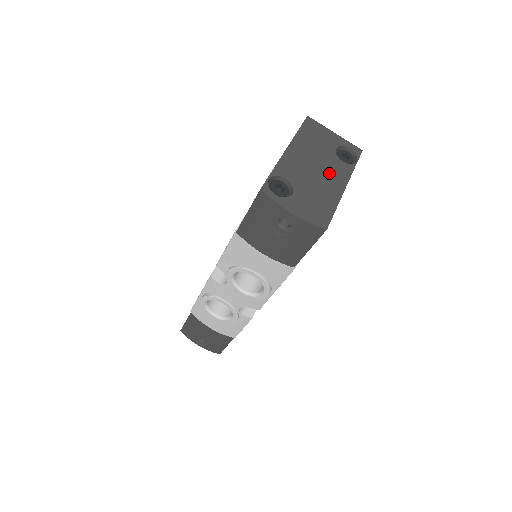
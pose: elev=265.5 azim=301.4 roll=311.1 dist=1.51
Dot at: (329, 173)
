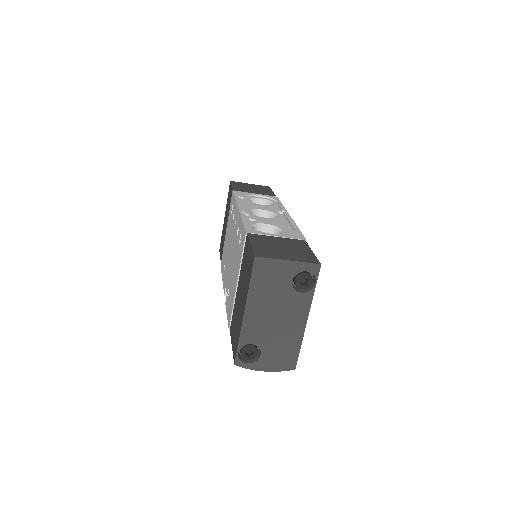
Dot at: (289, 315)
